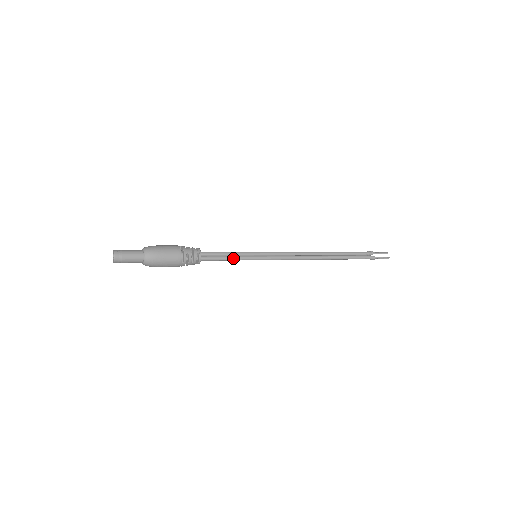
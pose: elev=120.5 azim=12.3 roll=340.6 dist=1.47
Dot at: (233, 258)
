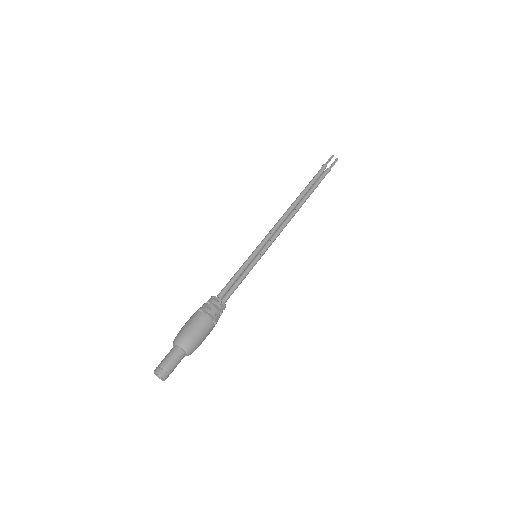
Dot at: (244, 277)
